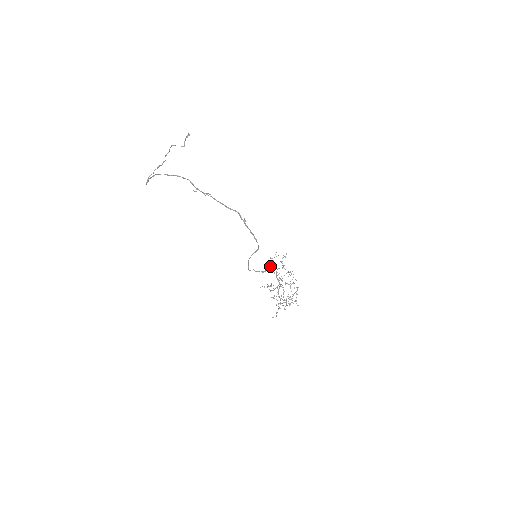
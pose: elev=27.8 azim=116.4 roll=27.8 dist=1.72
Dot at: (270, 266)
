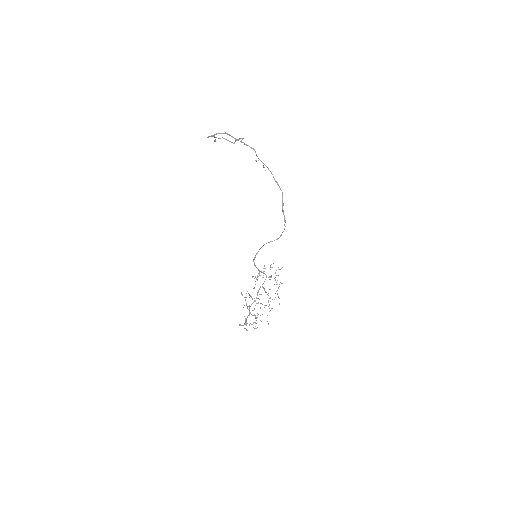
Dot at: occluded
